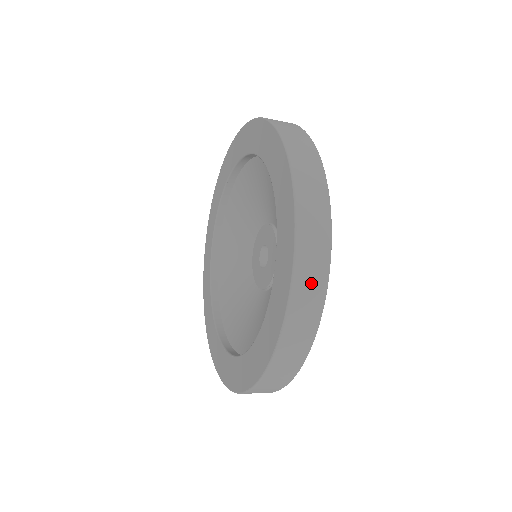
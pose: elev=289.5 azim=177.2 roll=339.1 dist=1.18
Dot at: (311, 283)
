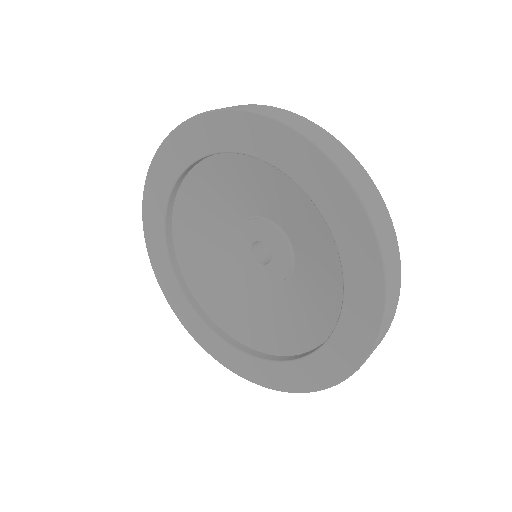
Dot at: (307, 127)
